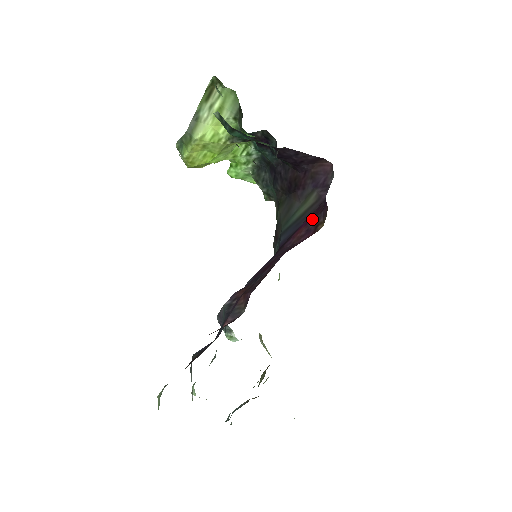
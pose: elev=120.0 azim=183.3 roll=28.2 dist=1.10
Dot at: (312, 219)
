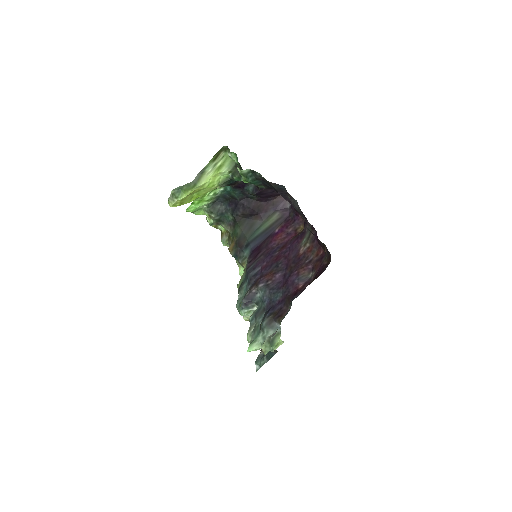
Dot at: (287, 227)
